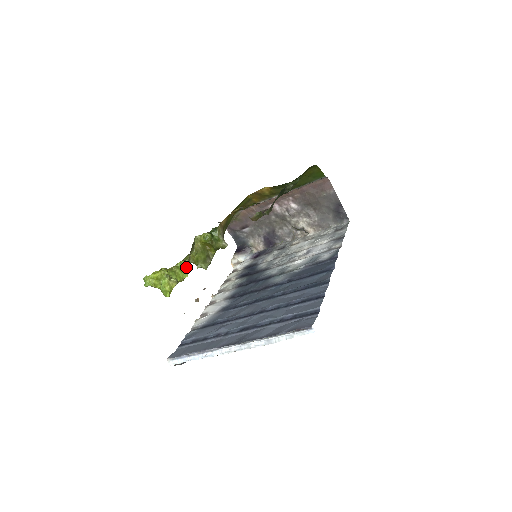
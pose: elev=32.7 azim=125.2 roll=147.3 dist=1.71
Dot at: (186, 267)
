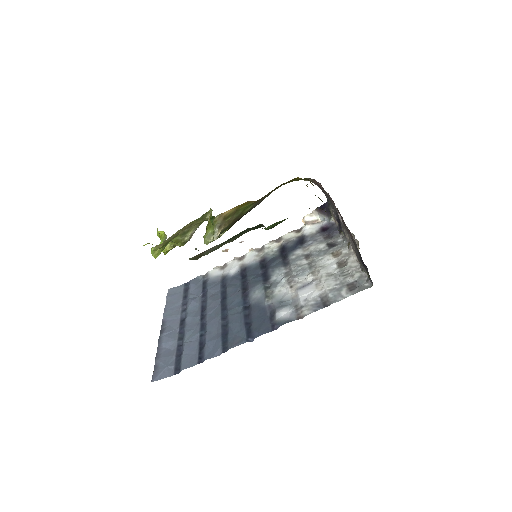
Dot at: (156, 251)
